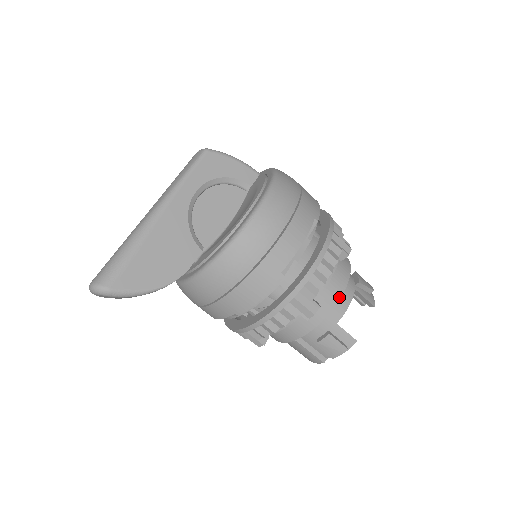
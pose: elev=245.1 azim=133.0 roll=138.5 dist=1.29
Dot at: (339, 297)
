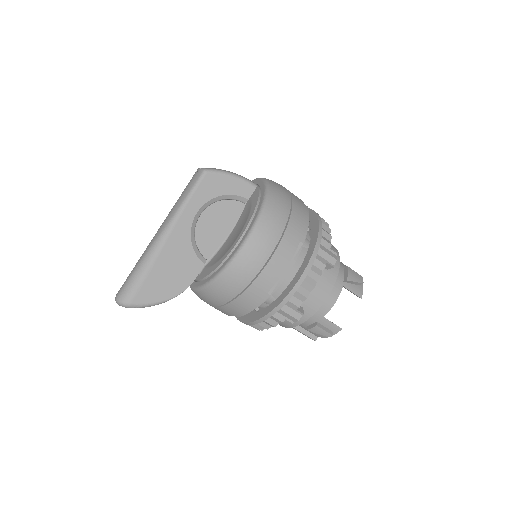
Dot at: (324, 300)
